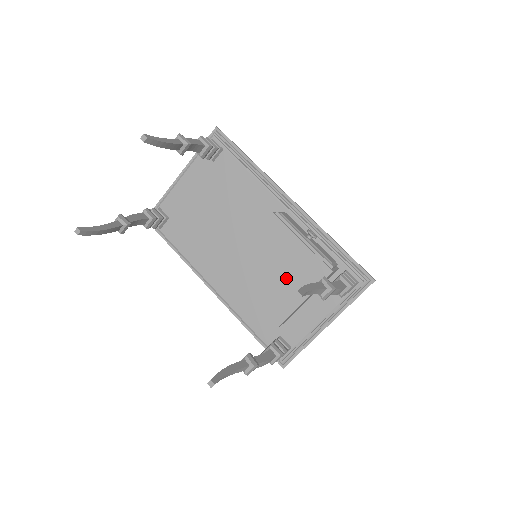
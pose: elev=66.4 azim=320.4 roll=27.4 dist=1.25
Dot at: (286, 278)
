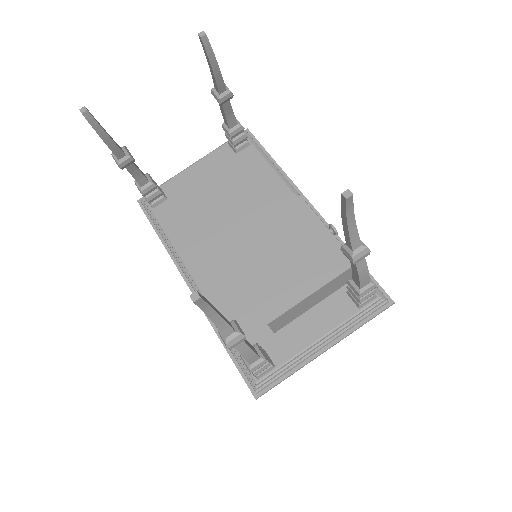
Dot at: (295, 265)
